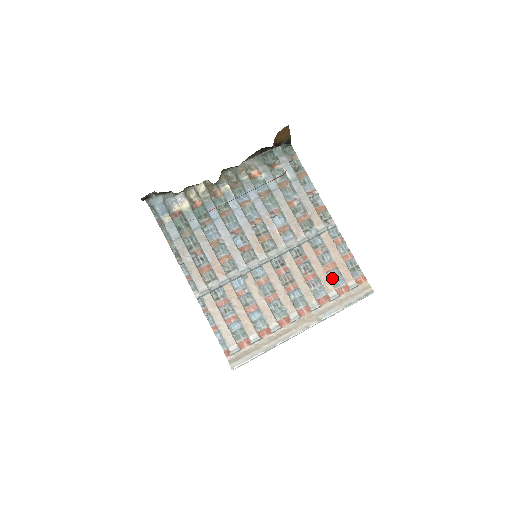
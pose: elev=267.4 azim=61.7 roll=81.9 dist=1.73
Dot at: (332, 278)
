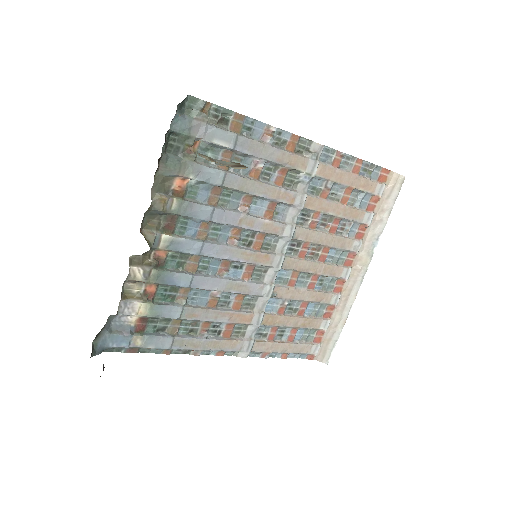
Dot at: (354, 203)
